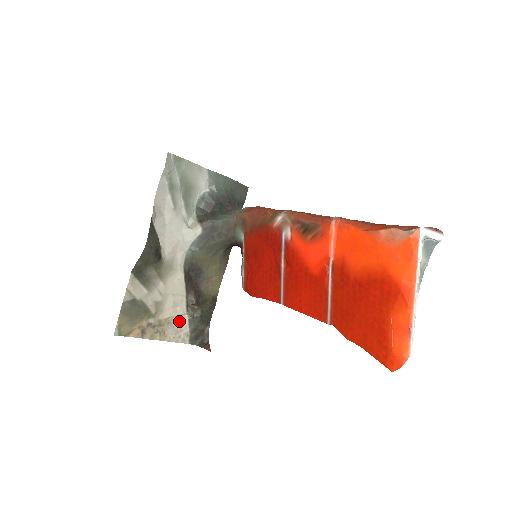
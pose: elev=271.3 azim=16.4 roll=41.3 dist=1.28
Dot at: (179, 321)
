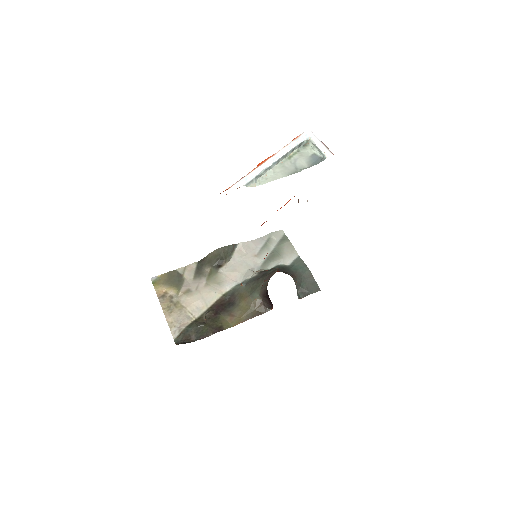
Dot at: (187, 317)
